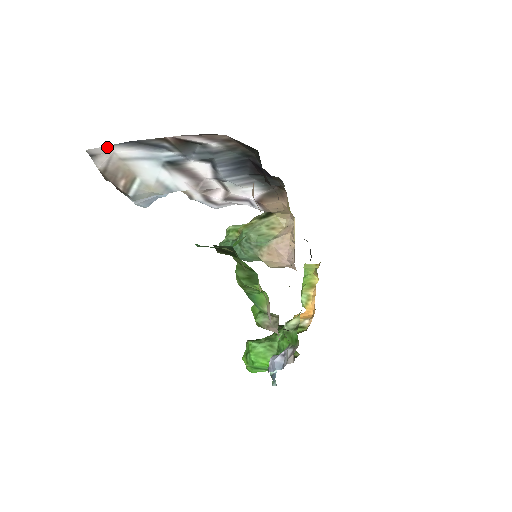
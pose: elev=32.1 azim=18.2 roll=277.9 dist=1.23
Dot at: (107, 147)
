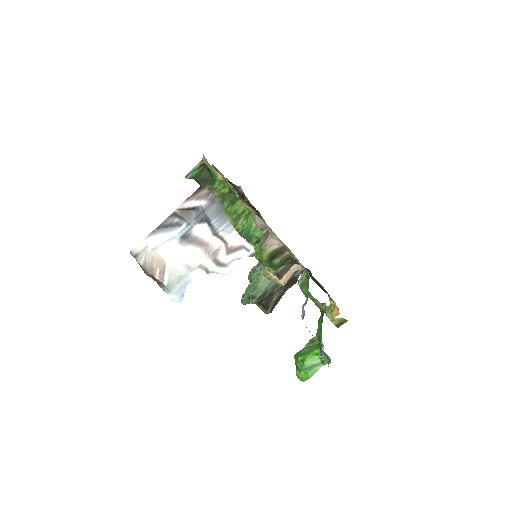
Dot at: (143, 242)
